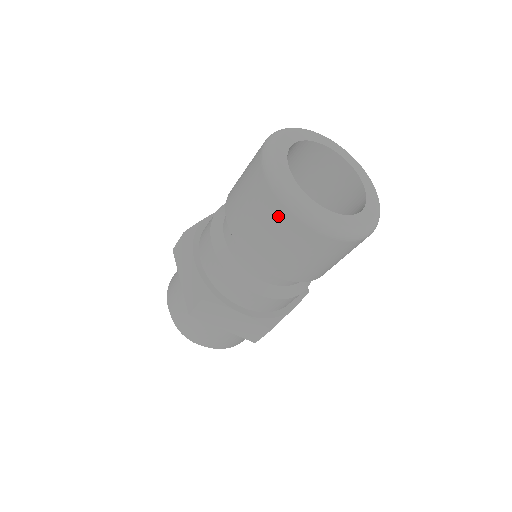
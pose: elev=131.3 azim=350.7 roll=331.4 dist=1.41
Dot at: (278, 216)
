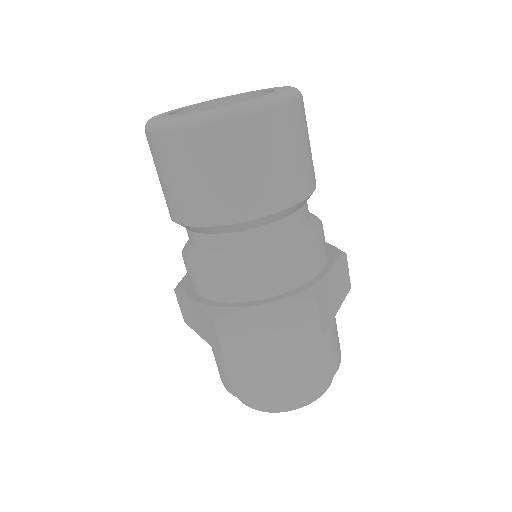
Dot at: occluded
